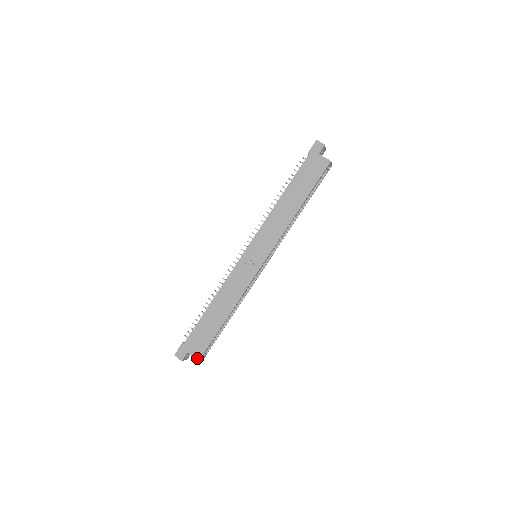
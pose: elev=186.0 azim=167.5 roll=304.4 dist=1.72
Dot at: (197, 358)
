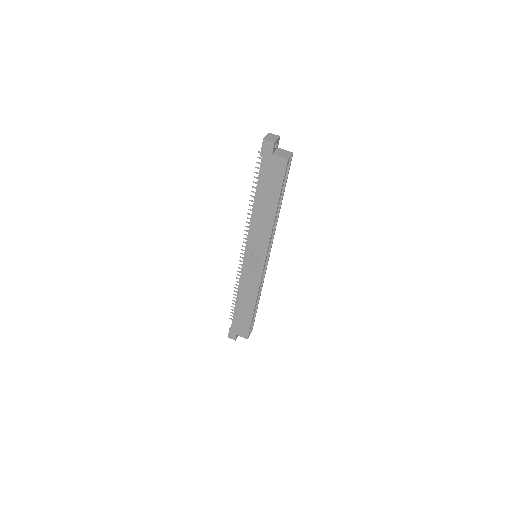
Dot at: (245, 338)
